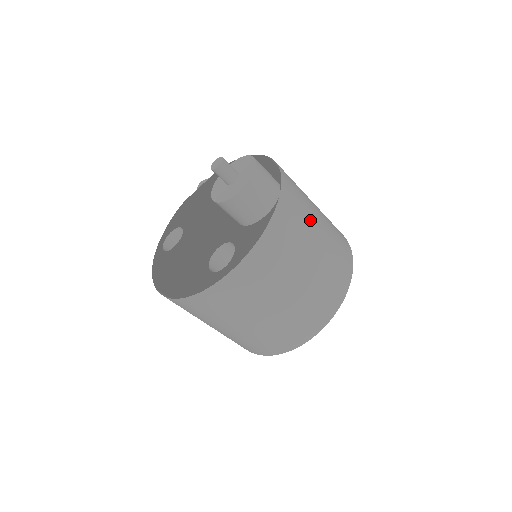
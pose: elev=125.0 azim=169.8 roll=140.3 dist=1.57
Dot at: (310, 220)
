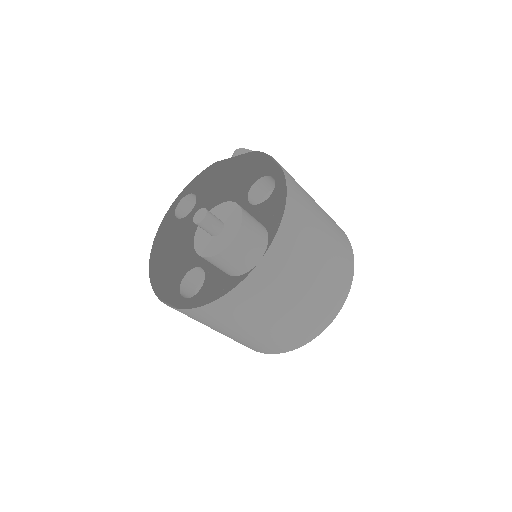
Dot at: (294, 280)
